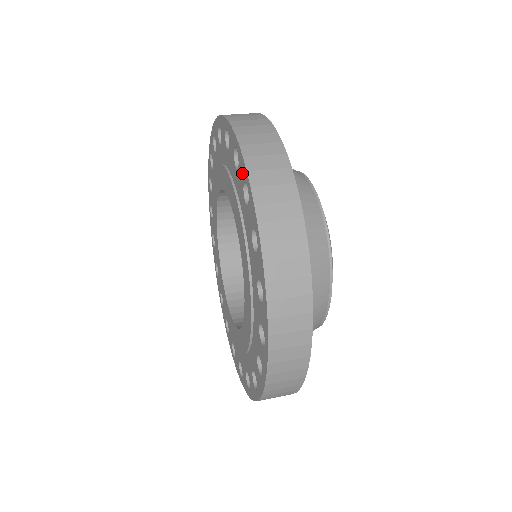
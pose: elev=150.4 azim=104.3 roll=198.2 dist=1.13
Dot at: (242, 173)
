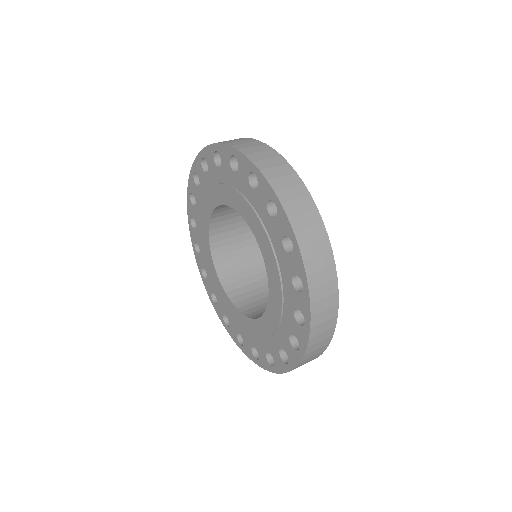
Dot at: (265, 193)
